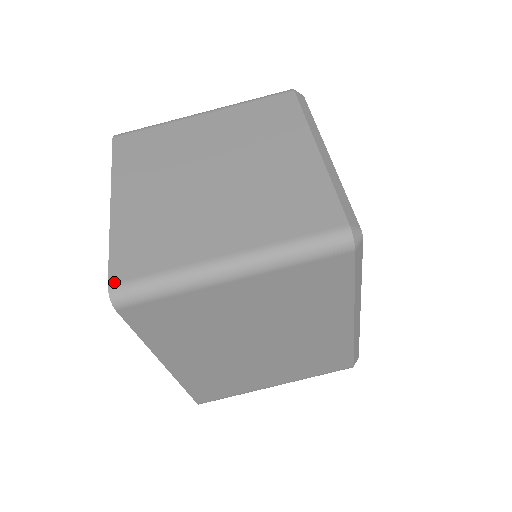
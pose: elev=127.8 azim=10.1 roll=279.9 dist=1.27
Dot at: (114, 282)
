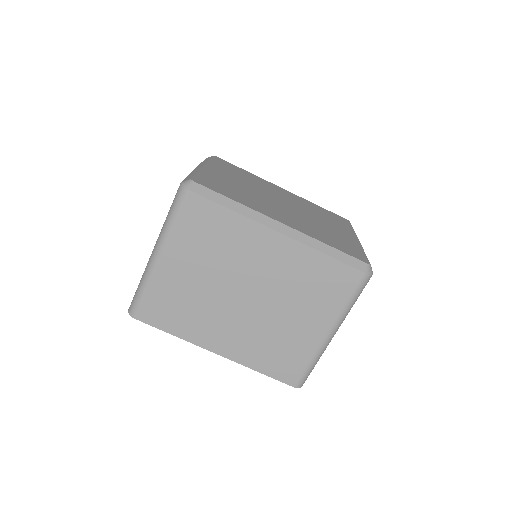
Dot at: occluded
